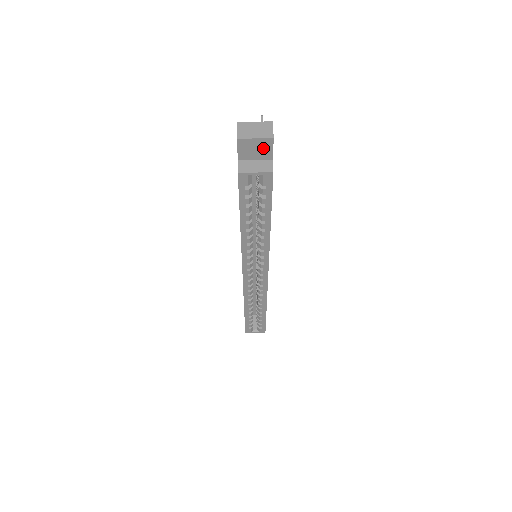
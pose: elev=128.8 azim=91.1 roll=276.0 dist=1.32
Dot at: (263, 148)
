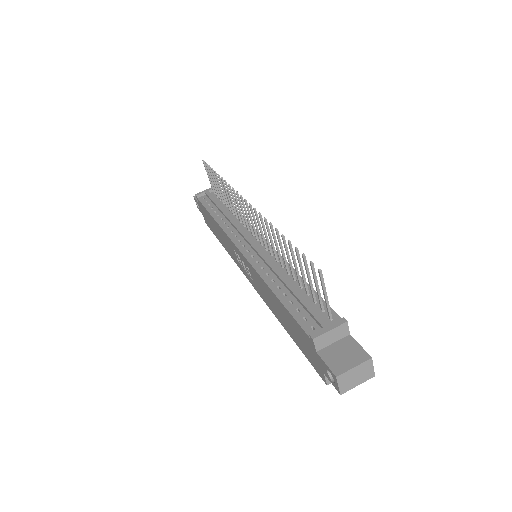
Dot at: occluded
